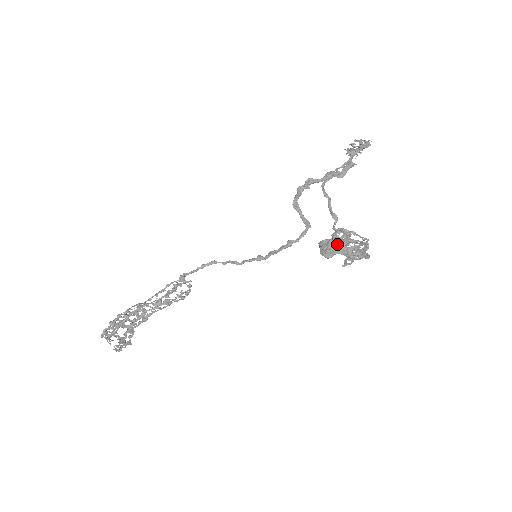
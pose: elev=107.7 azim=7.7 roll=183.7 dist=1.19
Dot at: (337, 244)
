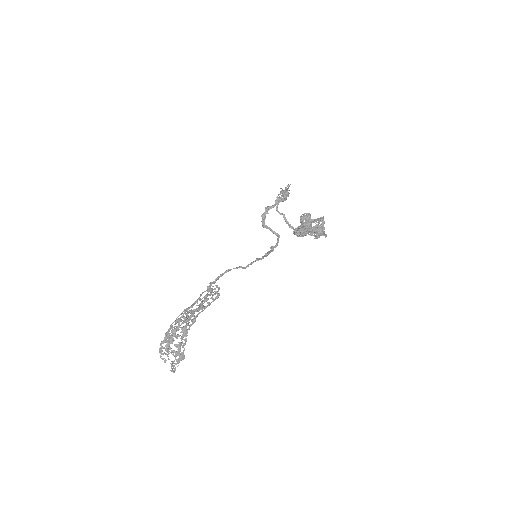
Dot at: (305, 224)
